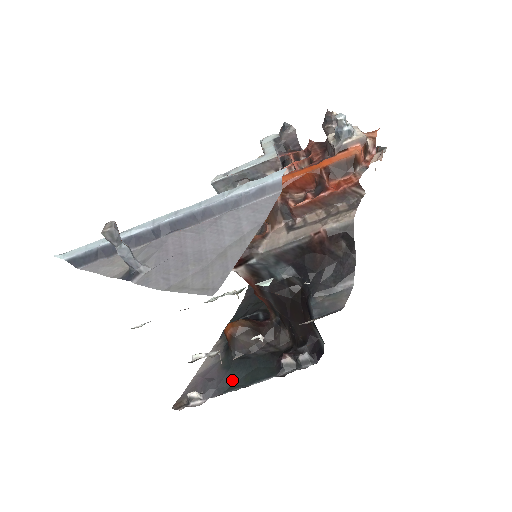
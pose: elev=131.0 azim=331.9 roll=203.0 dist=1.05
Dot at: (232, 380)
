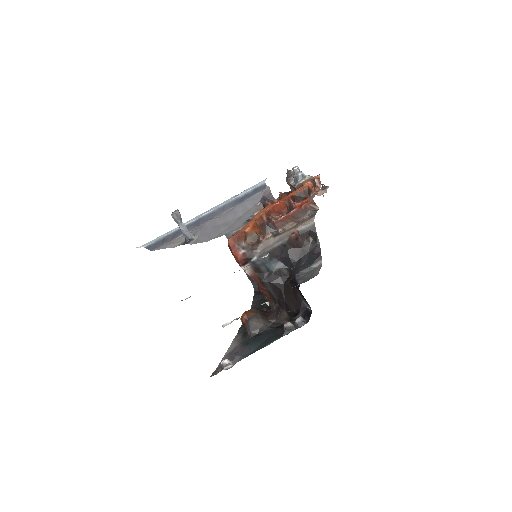
Dot at: (251, 349)
